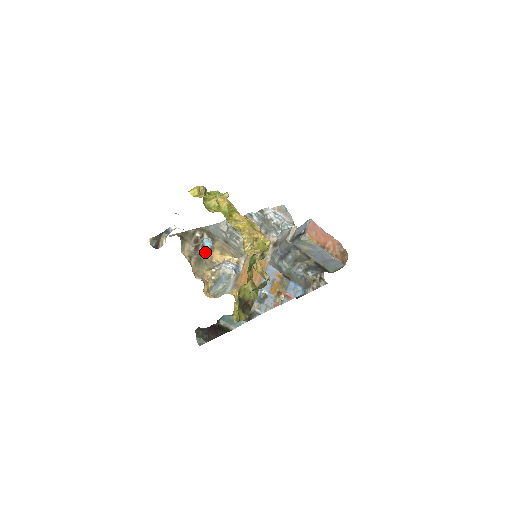
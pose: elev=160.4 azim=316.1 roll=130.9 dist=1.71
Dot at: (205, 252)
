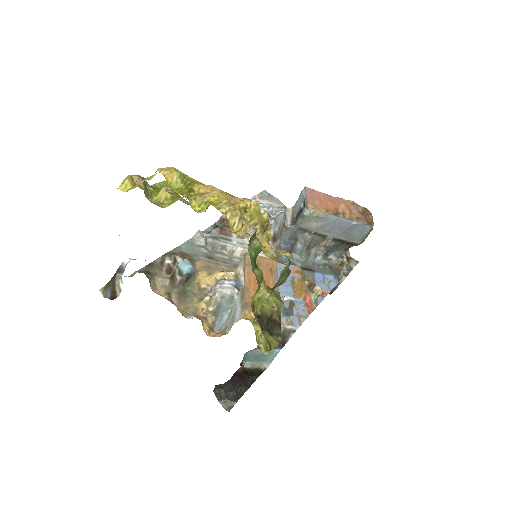
Dot at: (186, 280)
